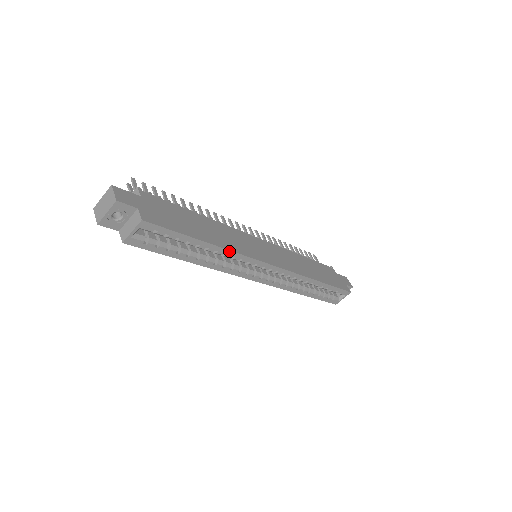
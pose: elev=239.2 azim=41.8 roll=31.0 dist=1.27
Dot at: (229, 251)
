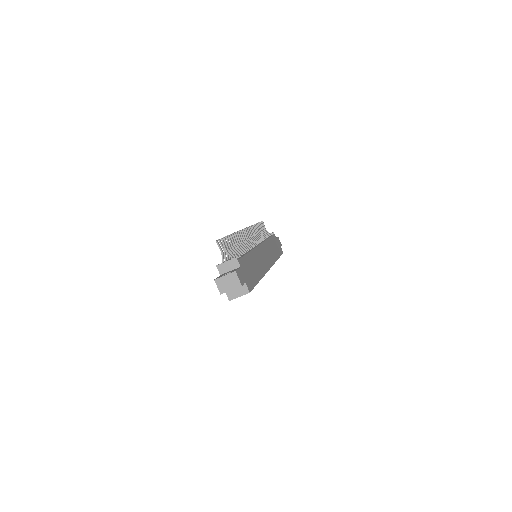
Dot at: occluded
